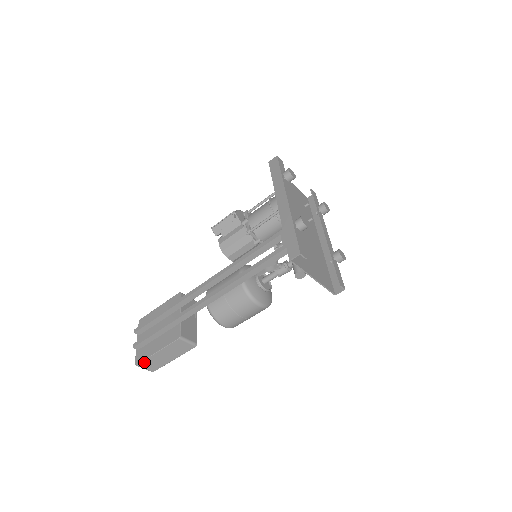
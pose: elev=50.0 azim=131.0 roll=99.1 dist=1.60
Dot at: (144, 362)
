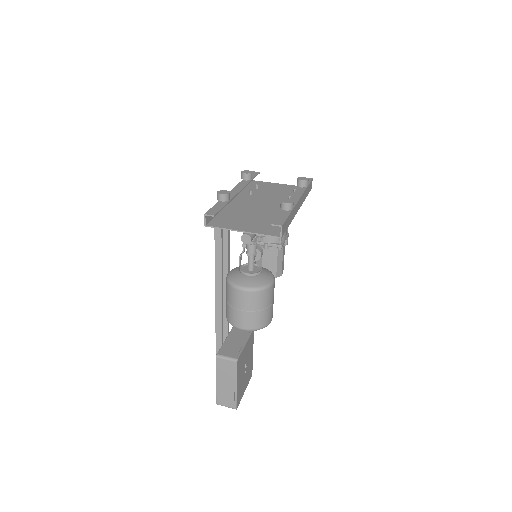
Dot at: (219, 398)
